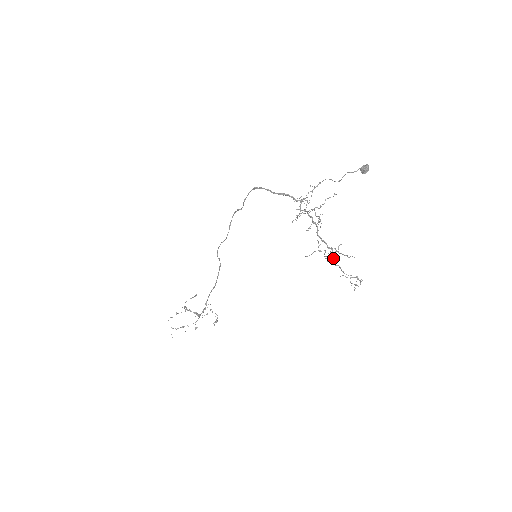
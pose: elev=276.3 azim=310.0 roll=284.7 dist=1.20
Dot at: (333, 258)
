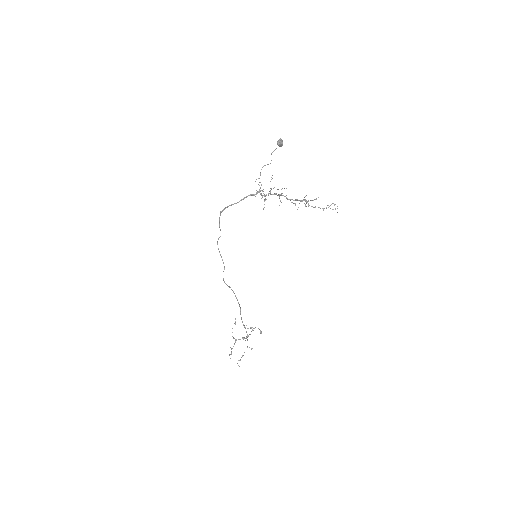
Dot at: (309, 205)
